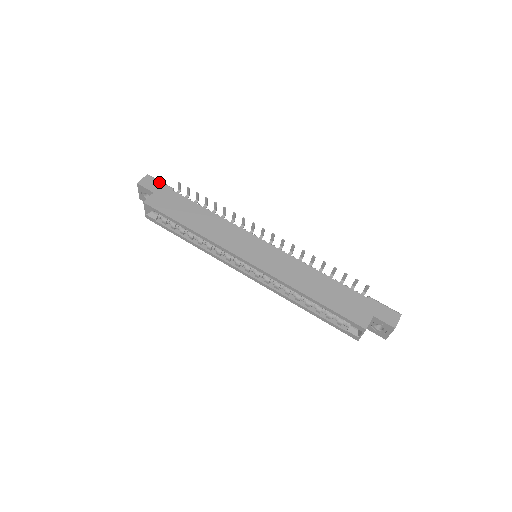
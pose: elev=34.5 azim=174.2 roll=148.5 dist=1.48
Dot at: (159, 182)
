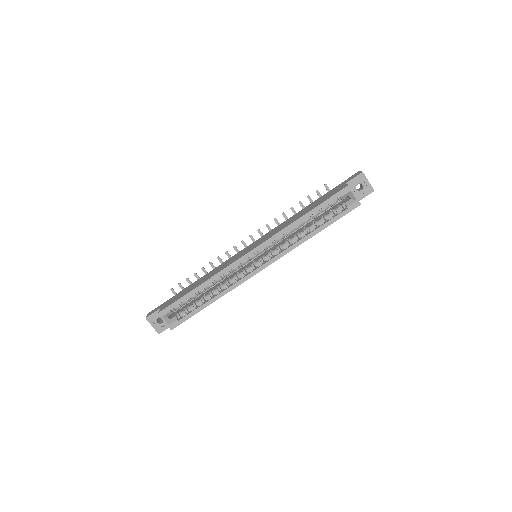
Dot at: occluded
